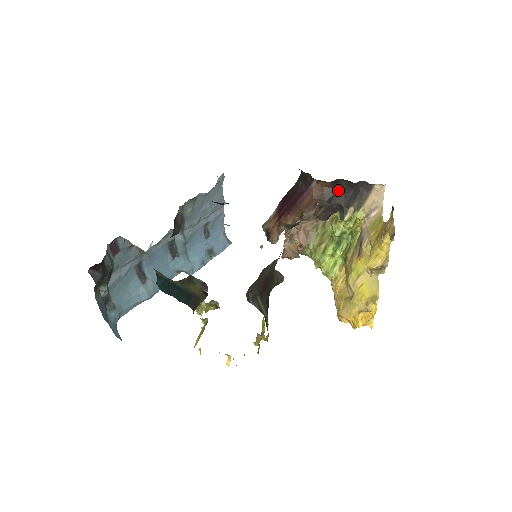
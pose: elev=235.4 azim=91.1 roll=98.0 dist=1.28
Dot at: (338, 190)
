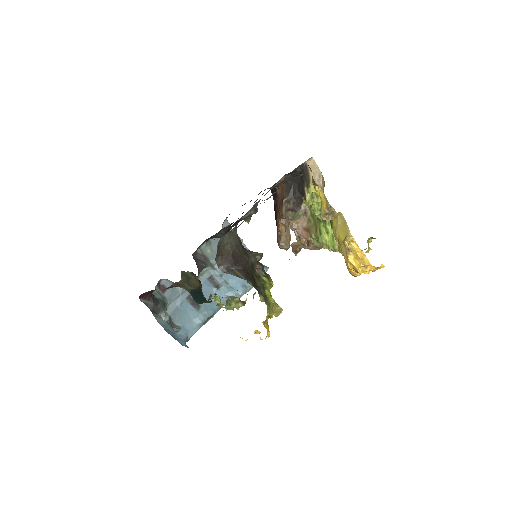
Dot at: (292, 184)
